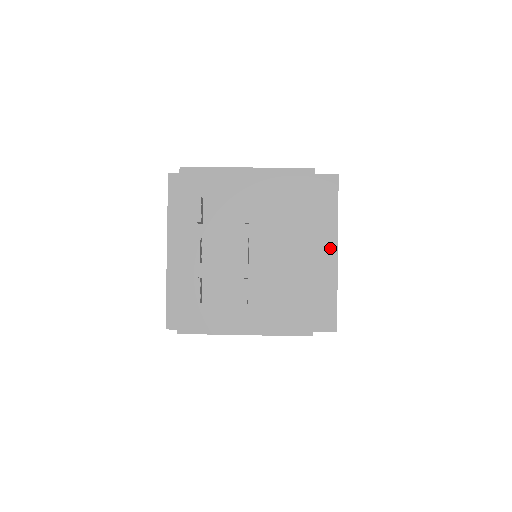
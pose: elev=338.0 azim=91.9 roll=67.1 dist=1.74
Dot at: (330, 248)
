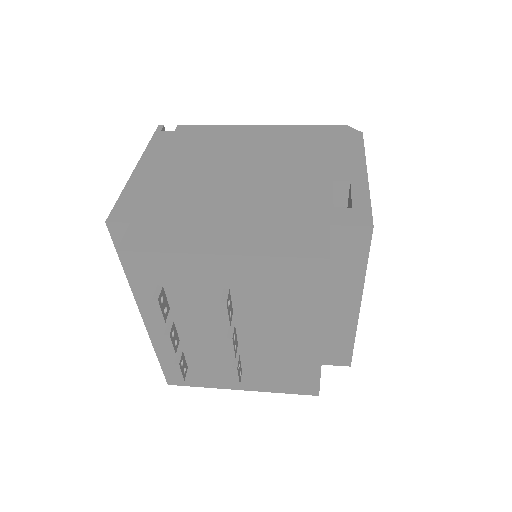
Dot at: (350, 304)
